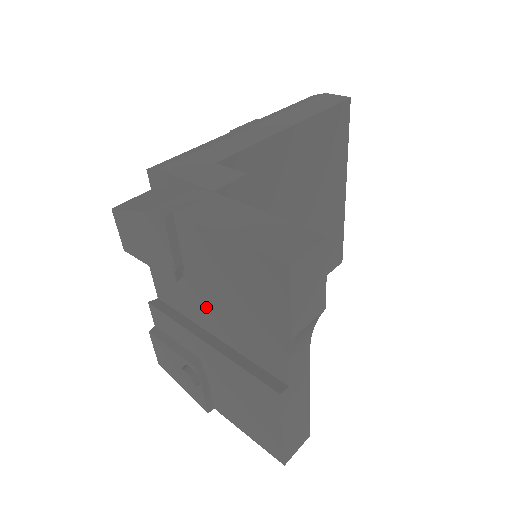
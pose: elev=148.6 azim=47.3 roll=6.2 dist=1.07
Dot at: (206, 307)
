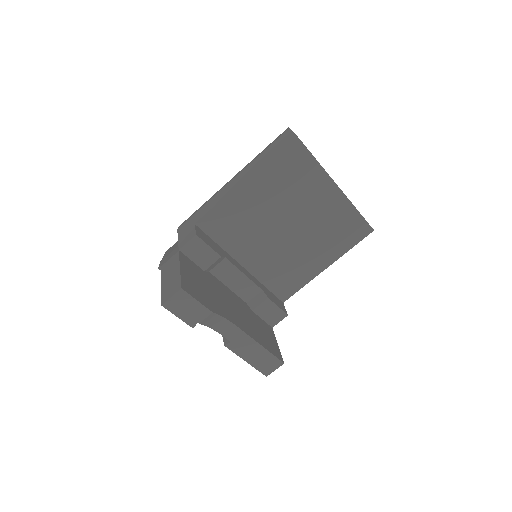
Dot at: occluded
